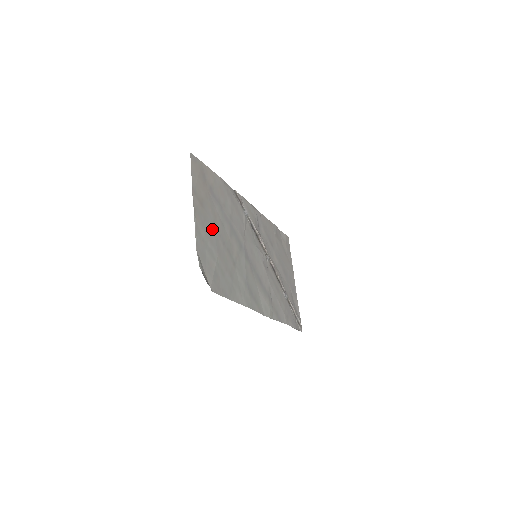
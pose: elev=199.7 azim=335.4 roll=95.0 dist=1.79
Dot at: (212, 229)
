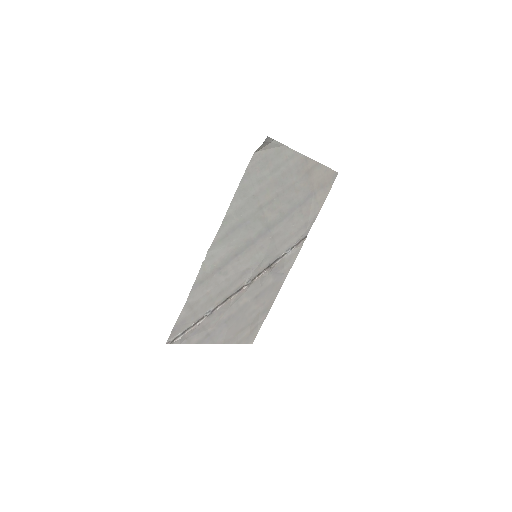
Dot at: (291, 180)
